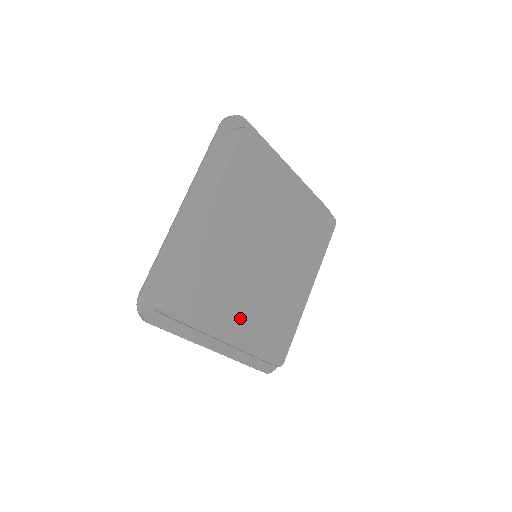
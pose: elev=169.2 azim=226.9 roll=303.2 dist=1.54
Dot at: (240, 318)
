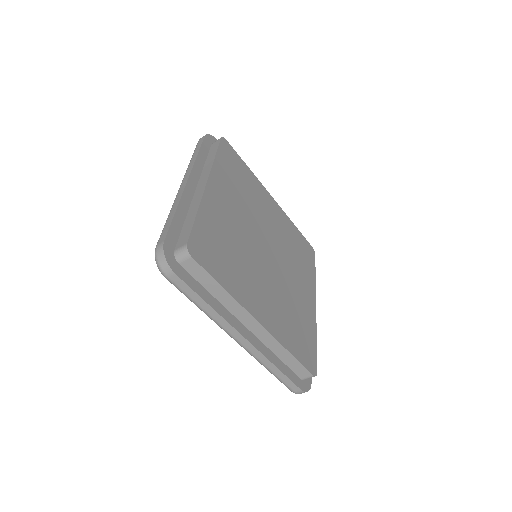
Dot at: (261, 298)
